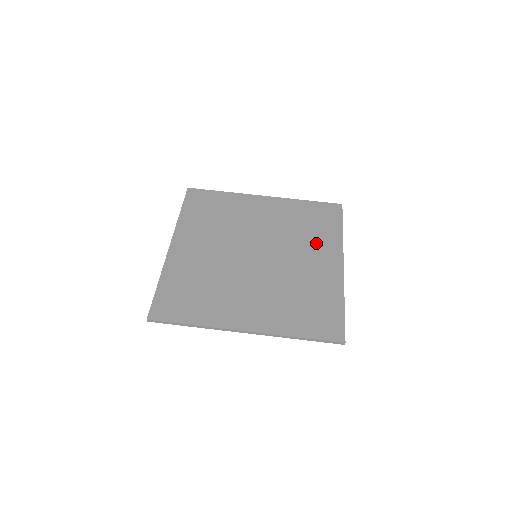
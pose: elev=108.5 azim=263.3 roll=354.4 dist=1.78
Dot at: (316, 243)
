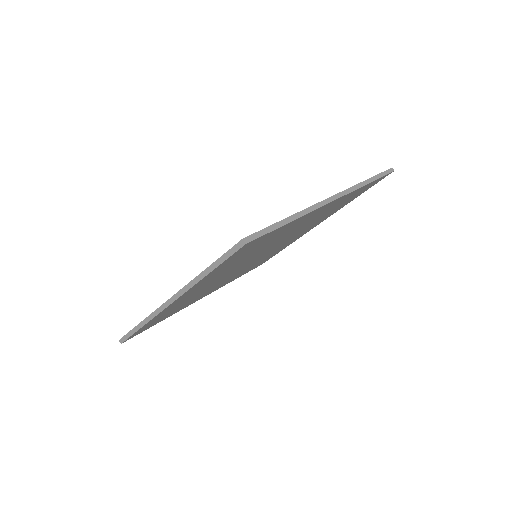
Dot at: occluded
